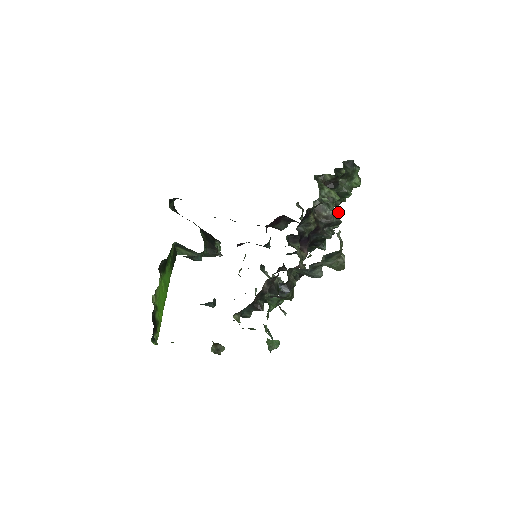
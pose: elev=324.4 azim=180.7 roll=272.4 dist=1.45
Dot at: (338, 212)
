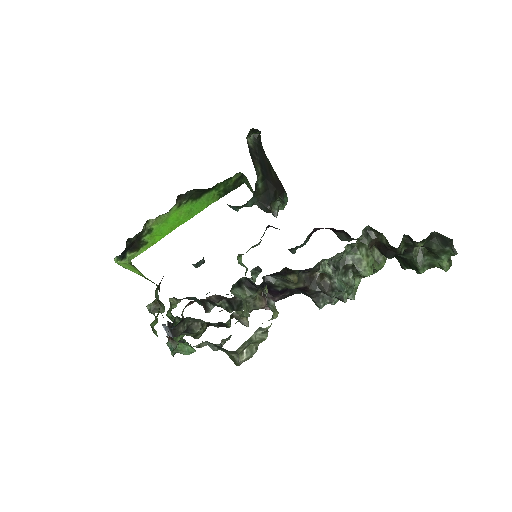
Dot at: (343, 291)
